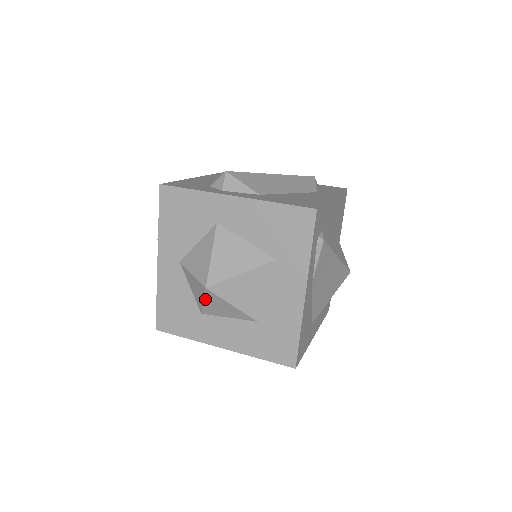
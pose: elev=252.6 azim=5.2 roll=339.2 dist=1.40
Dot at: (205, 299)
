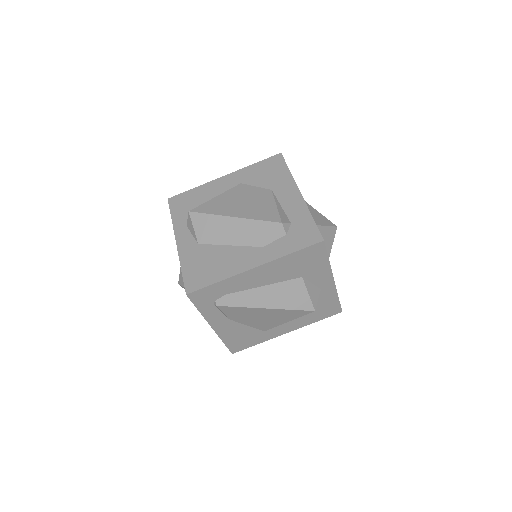
Dot at: occluded
